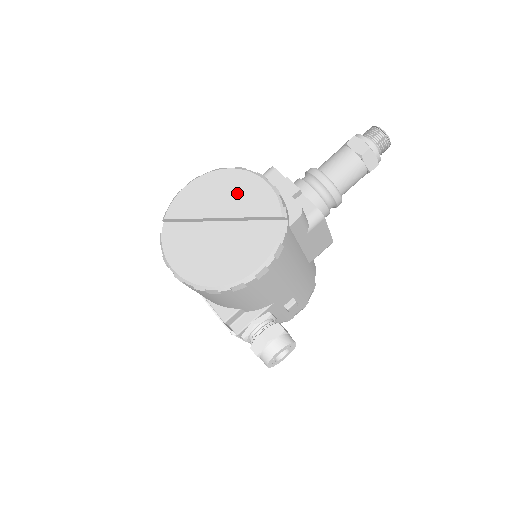
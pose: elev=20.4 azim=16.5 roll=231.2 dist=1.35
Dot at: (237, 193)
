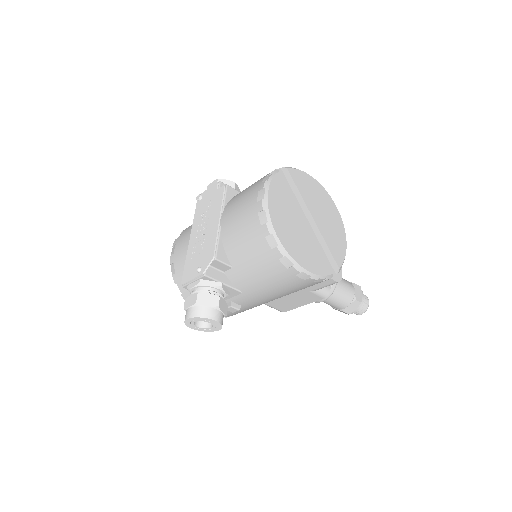
Dot at: (331, 223)
